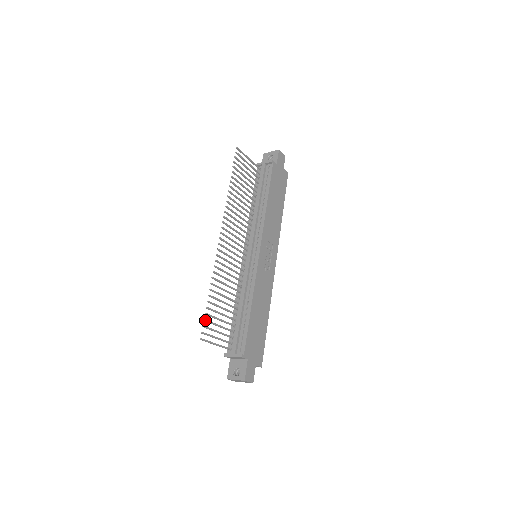
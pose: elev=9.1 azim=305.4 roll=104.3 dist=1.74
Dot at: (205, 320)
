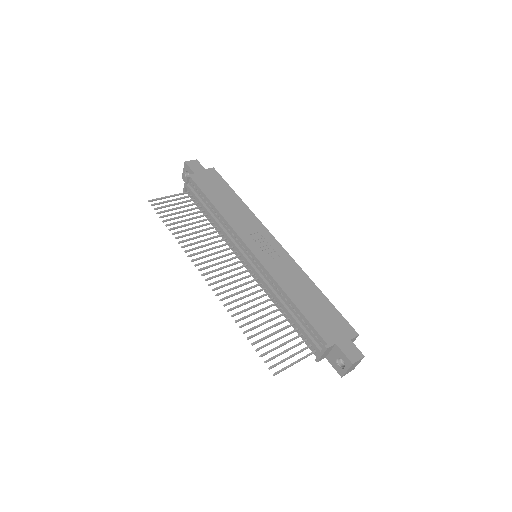
Dot at: (261, 356)
